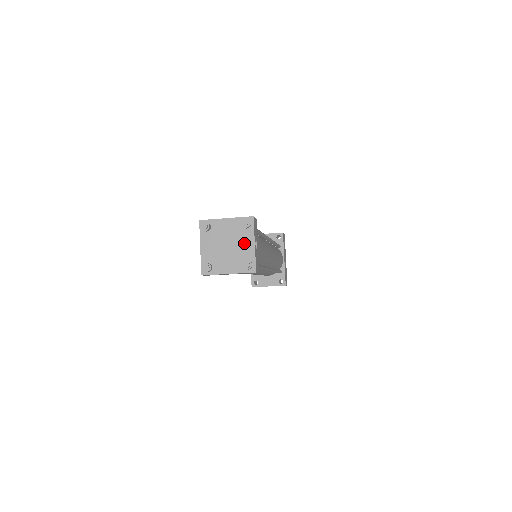
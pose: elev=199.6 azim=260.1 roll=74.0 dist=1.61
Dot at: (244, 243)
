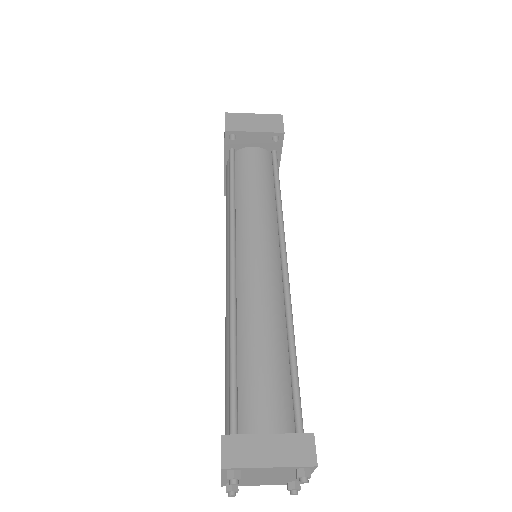
Dot at: (293, 476)
